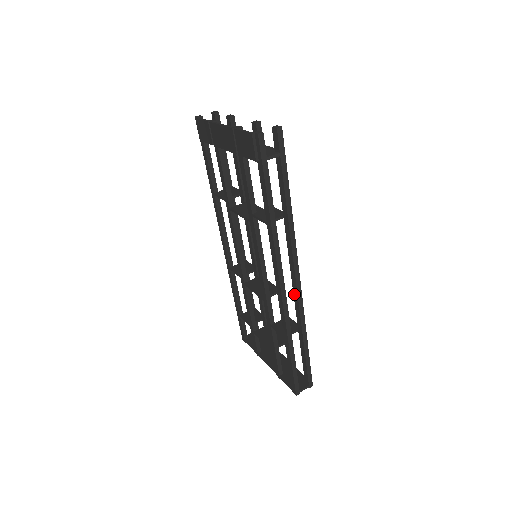
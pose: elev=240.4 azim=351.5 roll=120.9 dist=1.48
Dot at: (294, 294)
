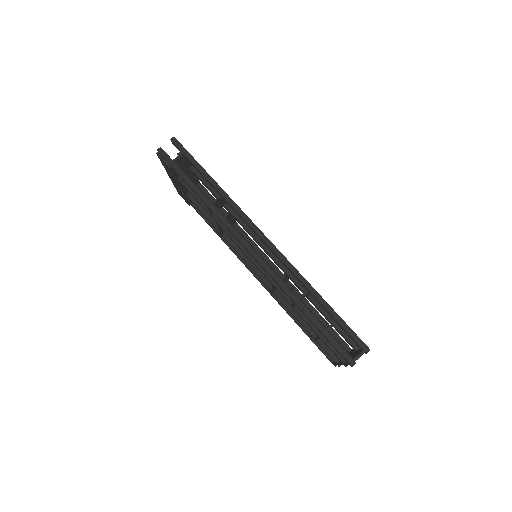
Dot at: (275, 255)
